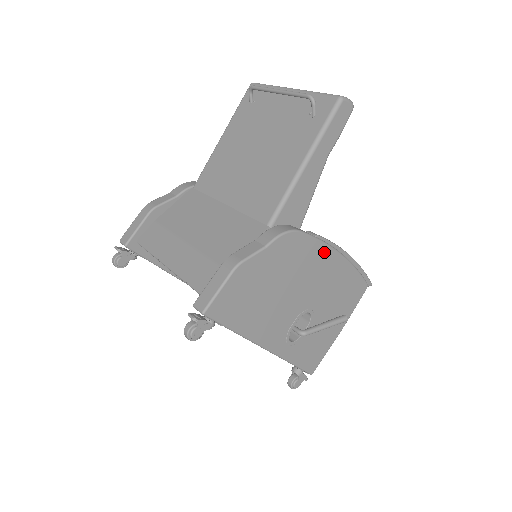
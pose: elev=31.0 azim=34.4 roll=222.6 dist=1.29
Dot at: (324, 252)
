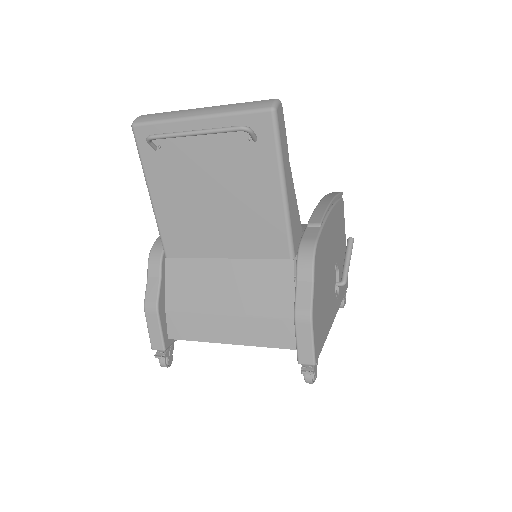
Dot at: (327, 226)
